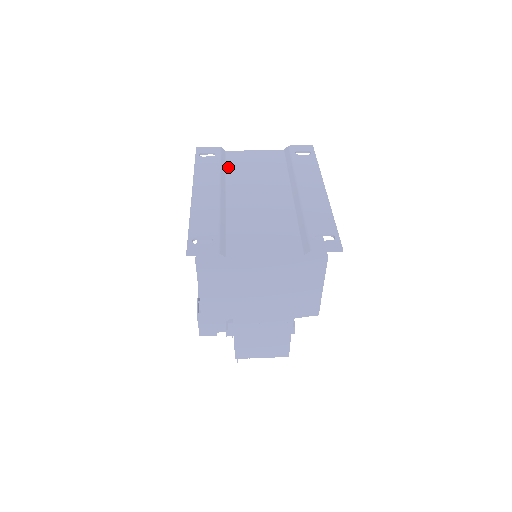
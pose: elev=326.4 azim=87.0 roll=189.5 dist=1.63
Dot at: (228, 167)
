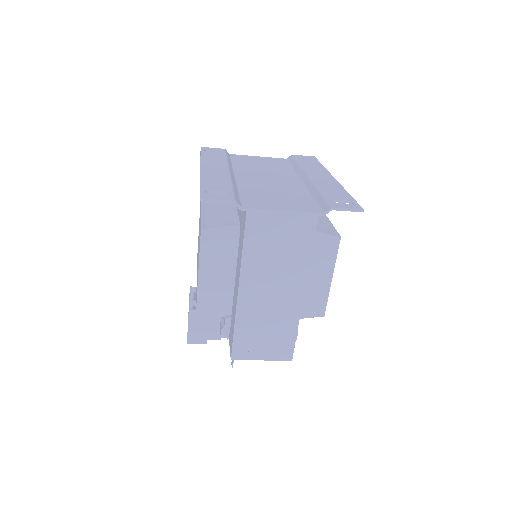
Dot at: (234, 162)
